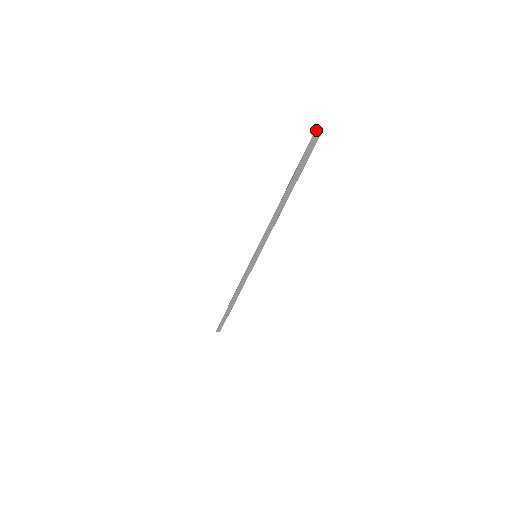
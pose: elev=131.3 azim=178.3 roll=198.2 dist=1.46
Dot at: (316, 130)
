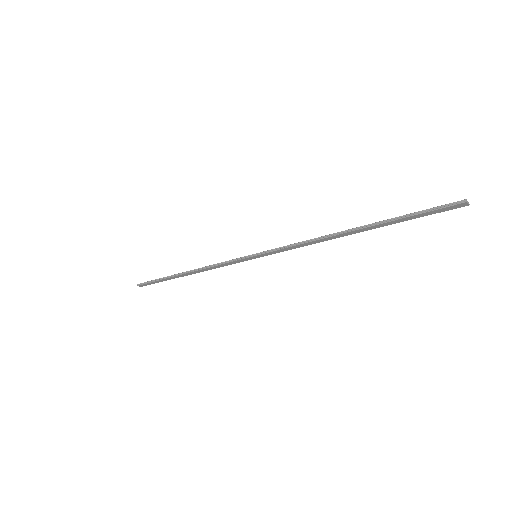
Dot at: occluded
